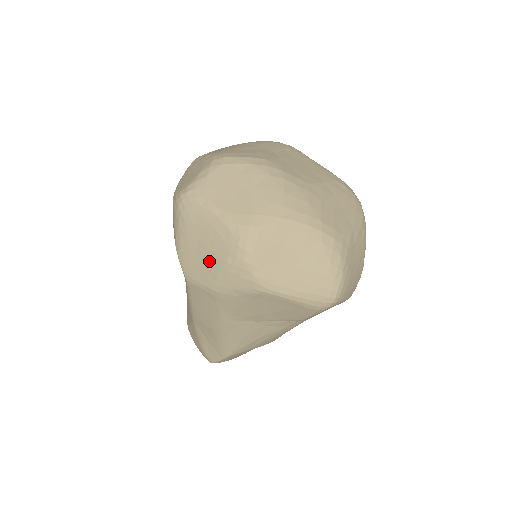
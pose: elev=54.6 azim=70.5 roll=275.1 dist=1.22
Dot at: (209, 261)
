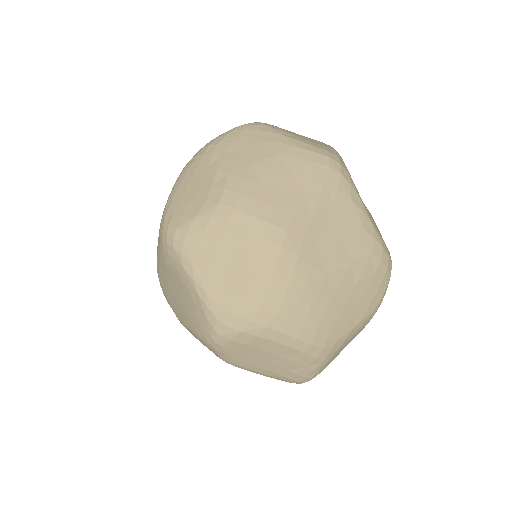
Dot at: (182, 311)
